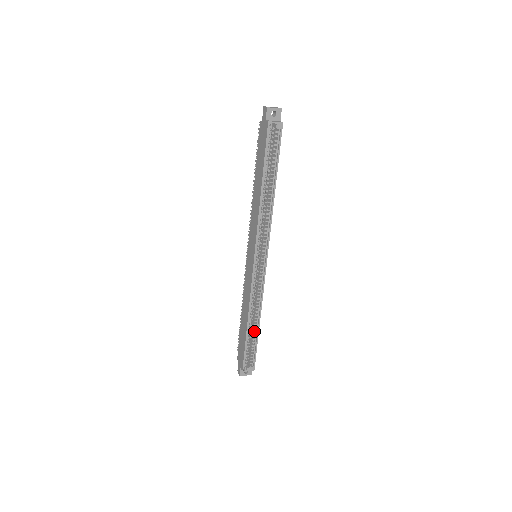
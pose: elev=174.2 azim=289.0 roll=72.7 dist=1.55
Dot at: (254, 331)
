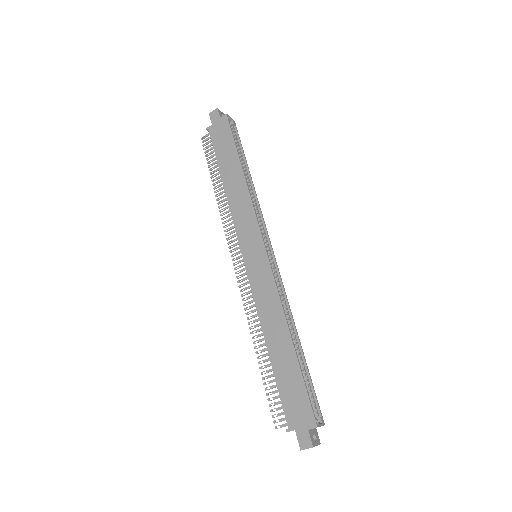
Dot at: occluded
